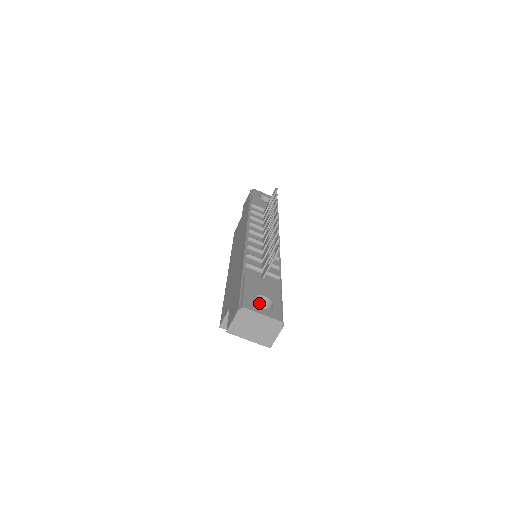
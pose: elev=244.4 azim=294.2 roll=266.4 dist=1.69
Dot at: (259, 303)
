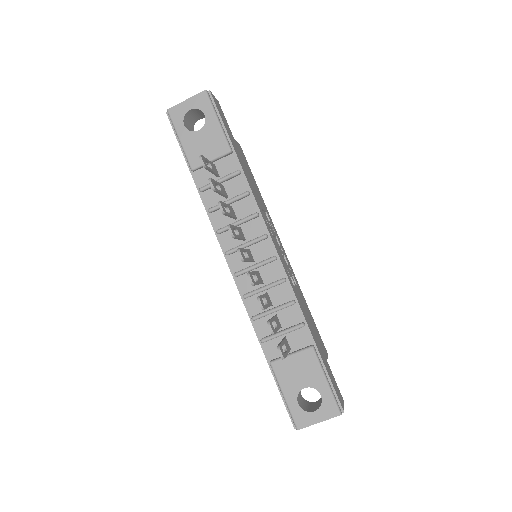
Dot at: occluded
